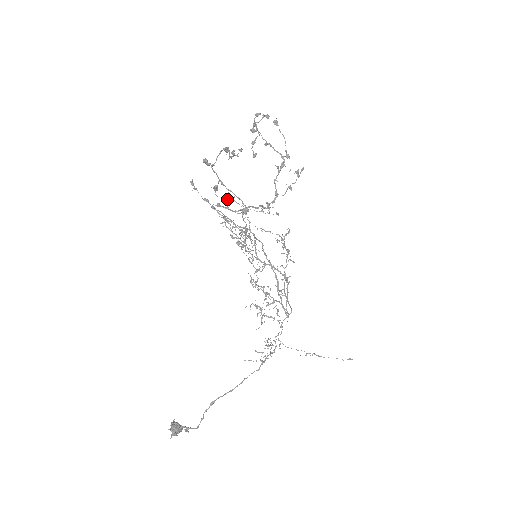
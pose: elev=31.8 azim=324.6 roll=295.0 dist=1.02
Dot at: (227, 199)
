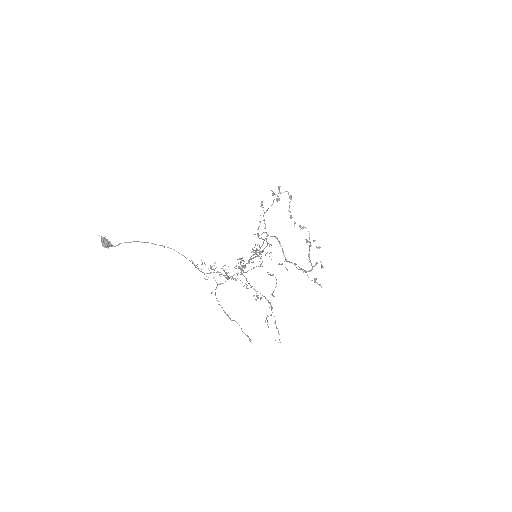
Dot at: (266, 253)
